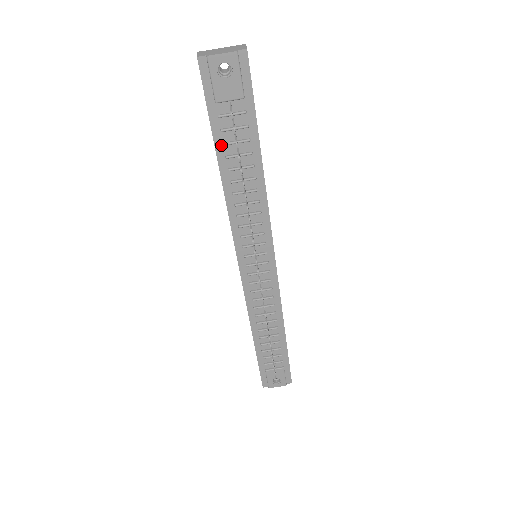
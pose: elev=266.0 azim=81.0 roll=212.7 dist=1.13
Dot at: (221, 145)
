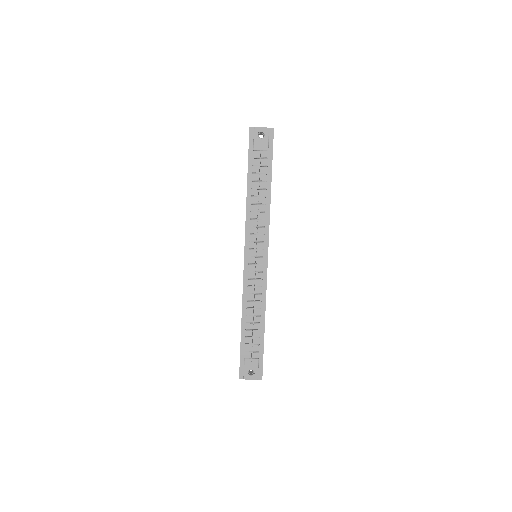
Dot at: (251, 174)
